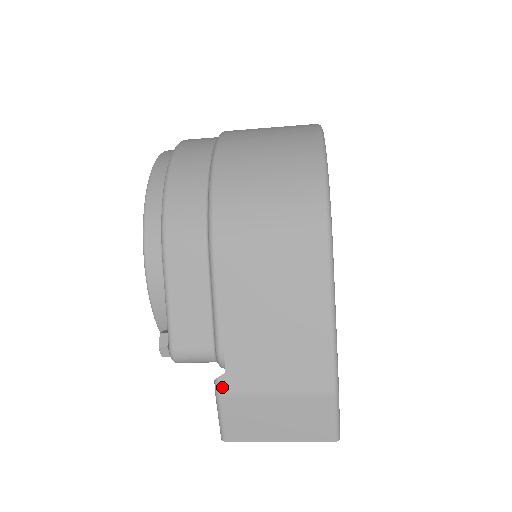
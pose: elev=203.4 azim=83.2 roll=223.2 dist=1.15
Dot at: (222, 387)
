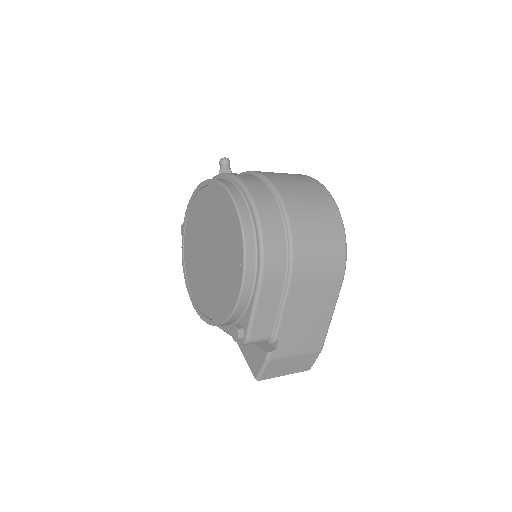
Dot at: (272, 356)
